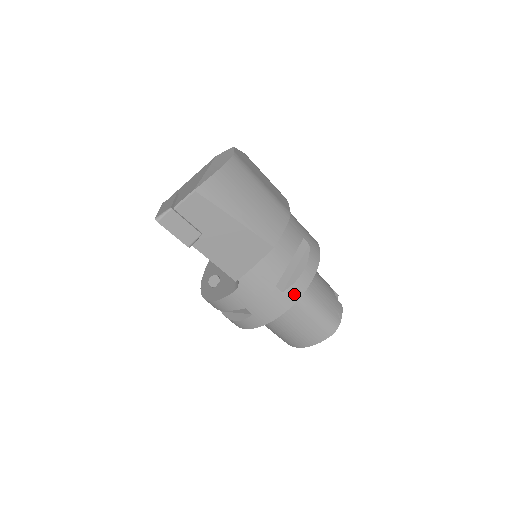
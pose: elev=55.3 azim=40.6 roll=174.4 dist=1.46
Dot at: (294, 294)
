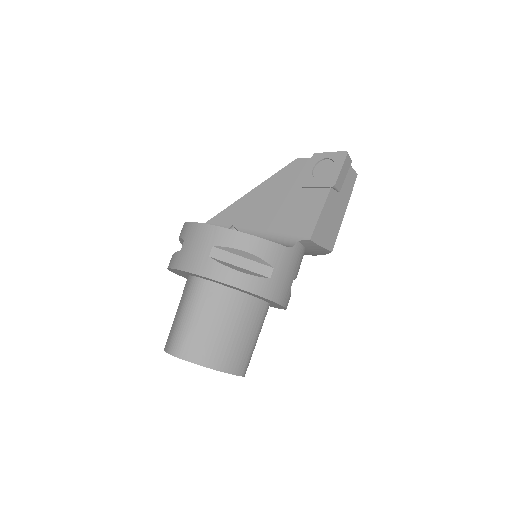
Dot at: (288, 301)
